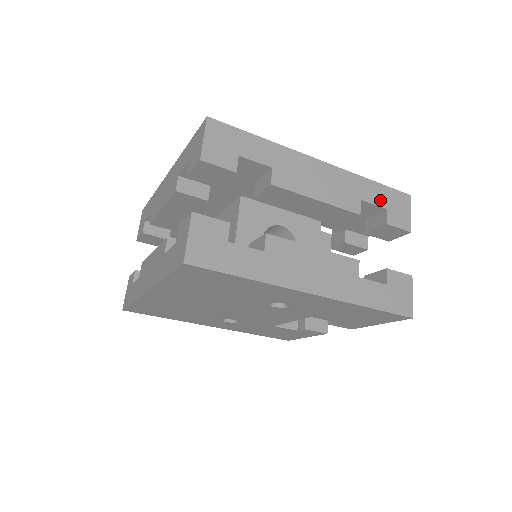
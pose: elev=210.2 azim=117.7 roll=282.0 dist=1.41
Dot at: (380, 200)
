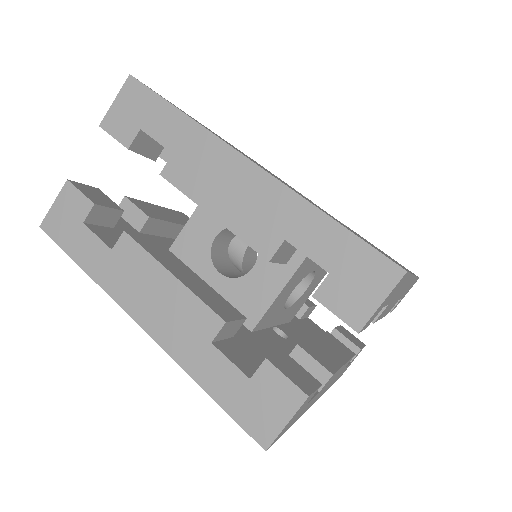
Dot at: (405, 293)
